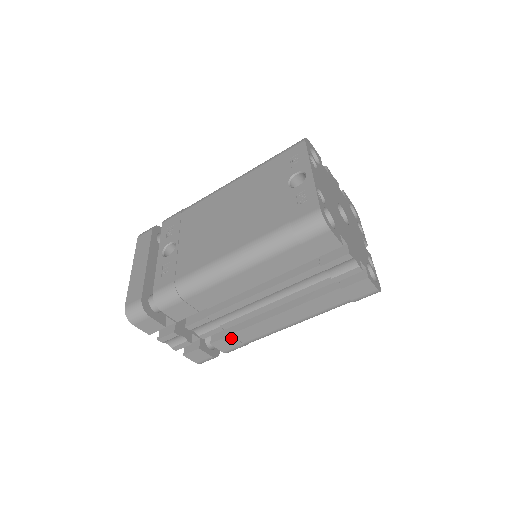
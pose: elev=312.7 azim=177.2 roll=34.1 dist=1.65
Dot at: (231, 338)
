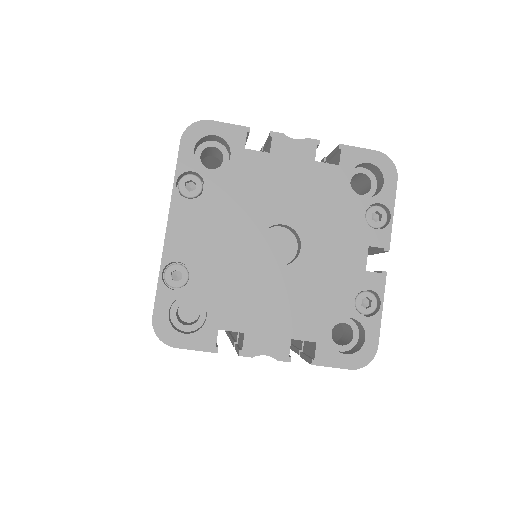
Dot at: occluded
